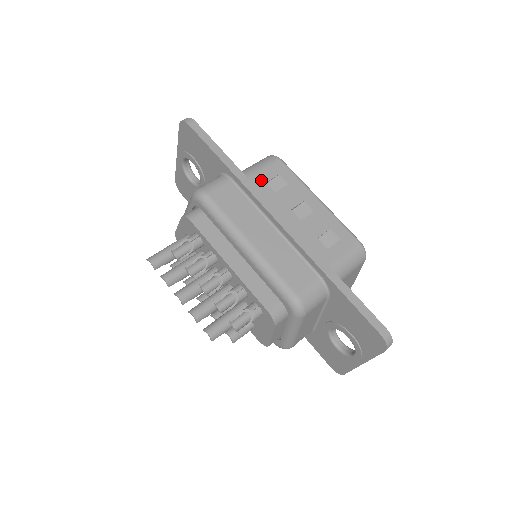
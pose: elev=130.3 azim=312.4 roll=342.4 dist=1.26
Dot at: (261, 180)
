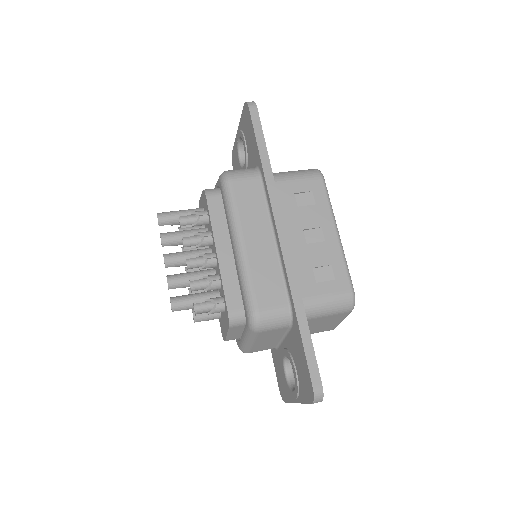
Dot at: (291, 189)
